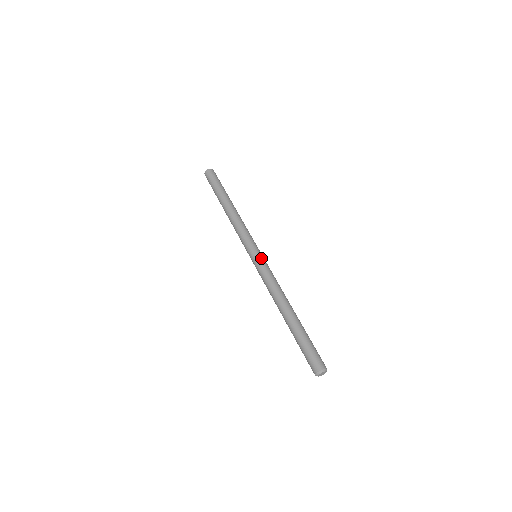
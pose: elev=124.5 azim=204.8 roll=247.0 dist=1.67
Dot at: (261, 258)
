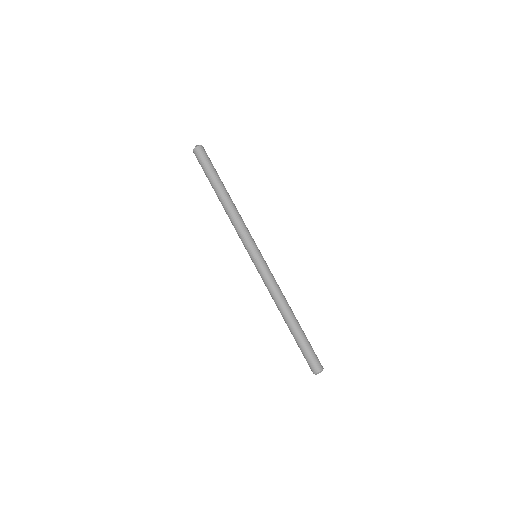
Dot at: (261, 262)
